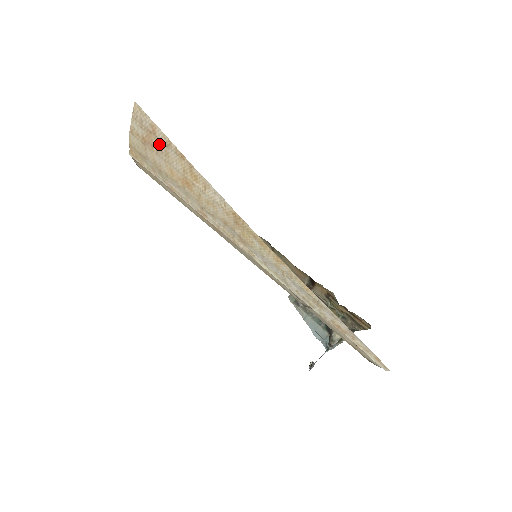
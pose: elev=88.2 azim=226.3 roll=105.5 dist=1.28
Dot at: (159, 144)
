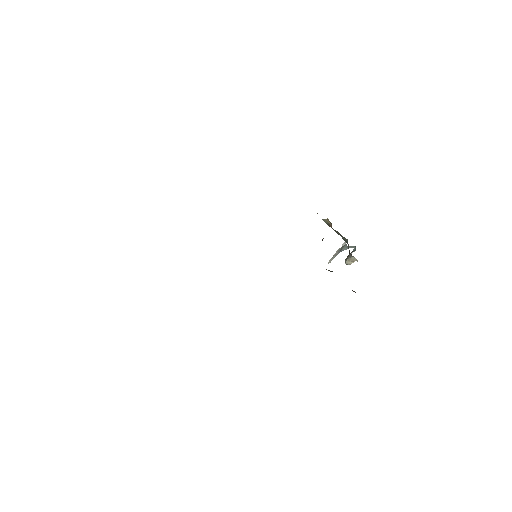
Dot at: occluded
